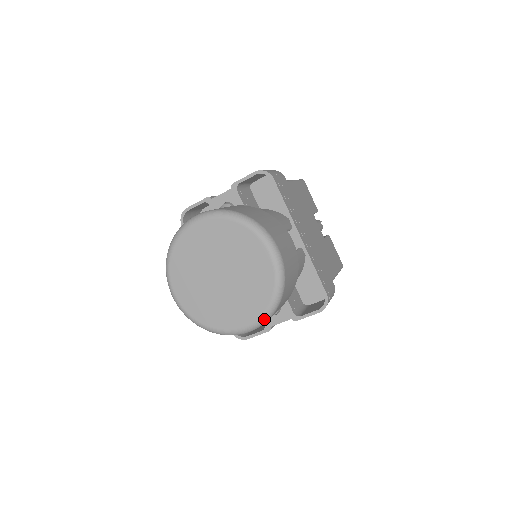
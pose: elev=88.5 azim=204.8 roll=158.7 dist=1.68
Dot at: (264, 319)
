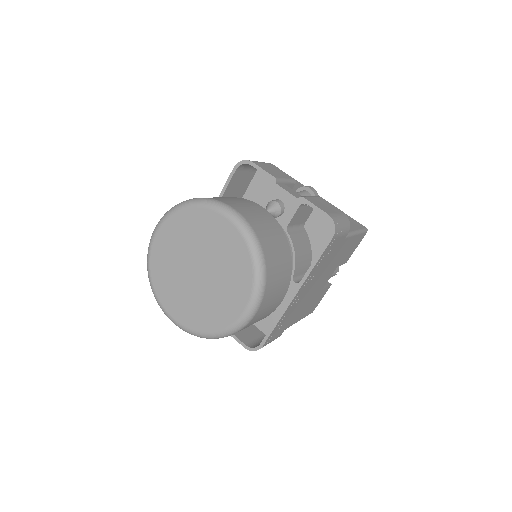
Dot at: (191, 333)
